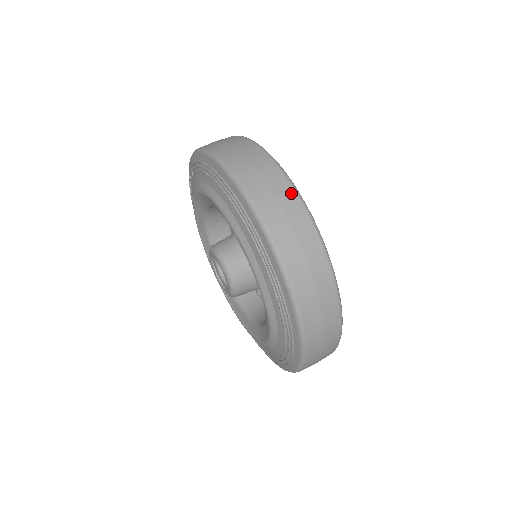
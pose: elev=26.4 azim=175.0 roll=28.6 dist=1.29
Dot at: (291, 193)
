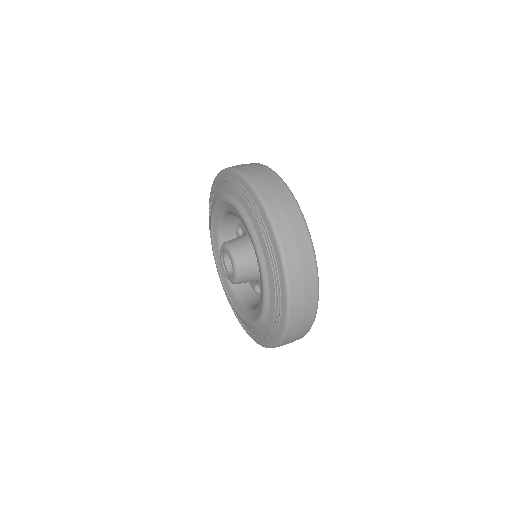
Dot at: (286, 191)
